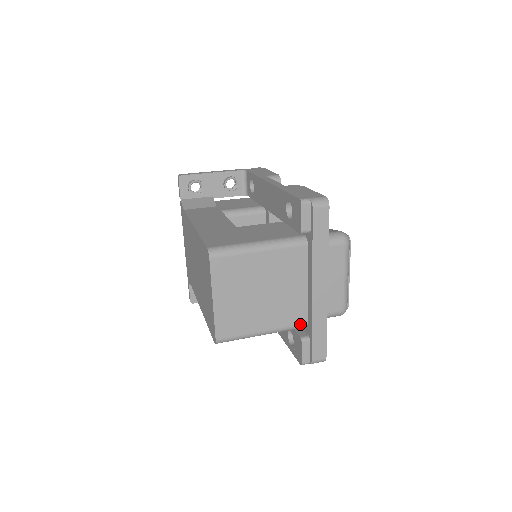
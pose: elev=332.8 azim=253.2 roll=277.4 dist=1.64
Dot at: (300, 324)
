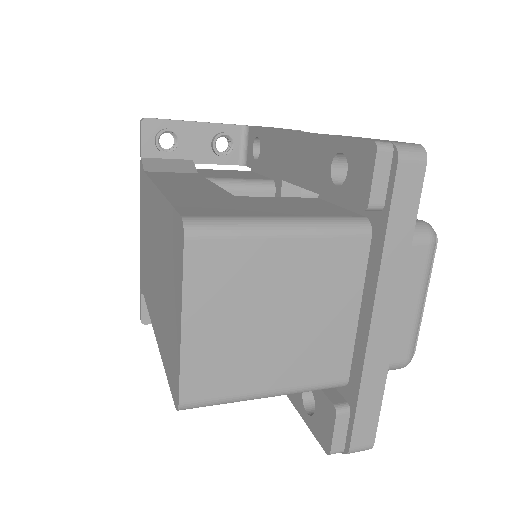
Dot at: (336, 381)
